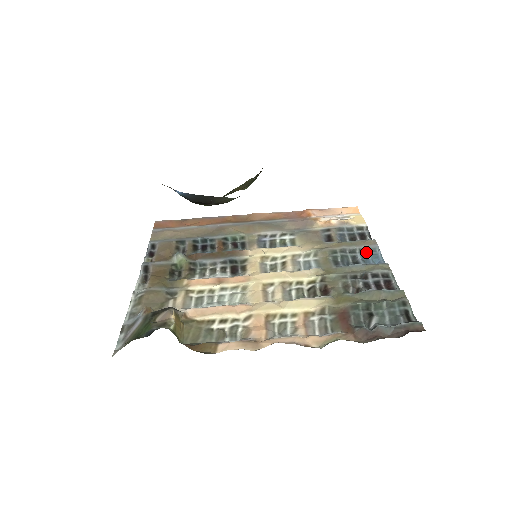
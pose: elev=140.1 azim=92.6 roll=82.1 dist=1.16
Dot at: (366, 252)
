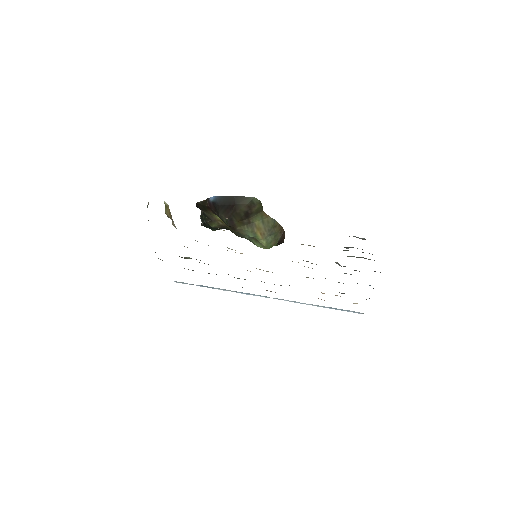
Dot at: occluded
